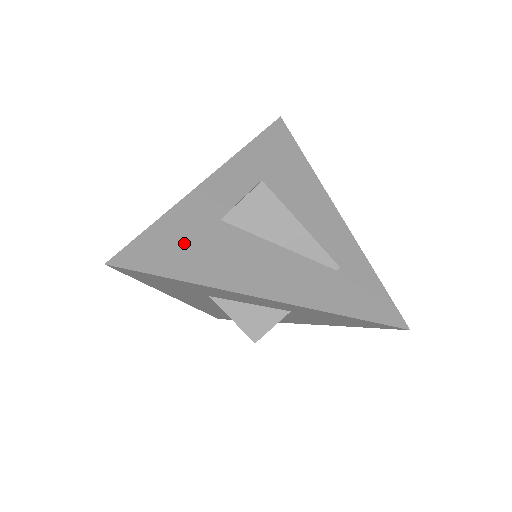
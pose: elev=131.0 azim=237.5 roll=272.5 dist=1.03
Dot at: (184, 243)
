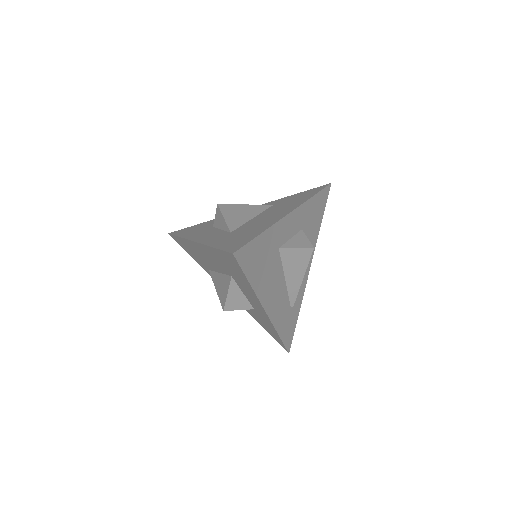
Dot at: (262, 257)
